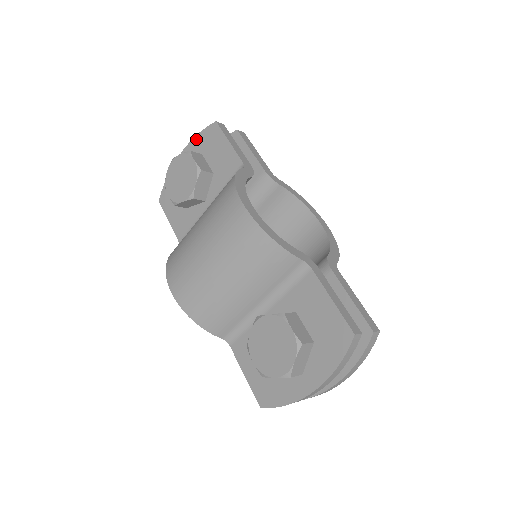
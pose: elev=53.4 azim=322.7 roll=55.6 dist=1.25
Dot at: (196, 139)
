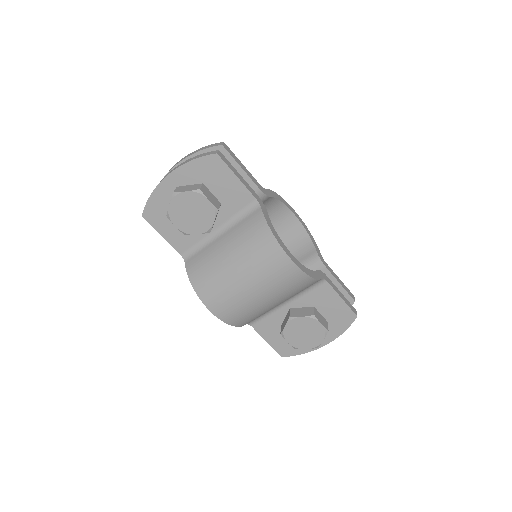
Dot at: (190, 165)
